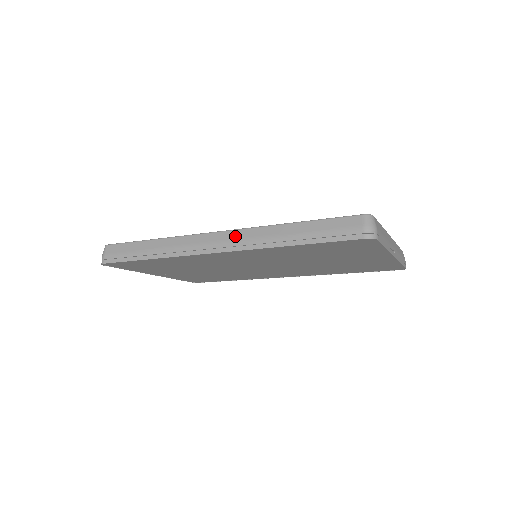
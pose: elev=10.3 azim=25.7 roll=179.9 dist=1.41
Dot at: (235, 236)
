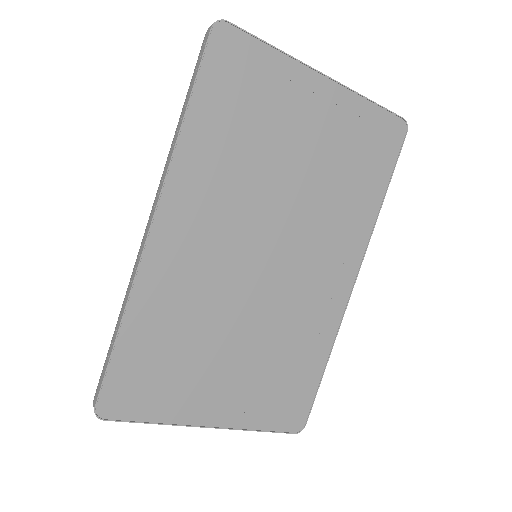
Dot at: (156, 195)
